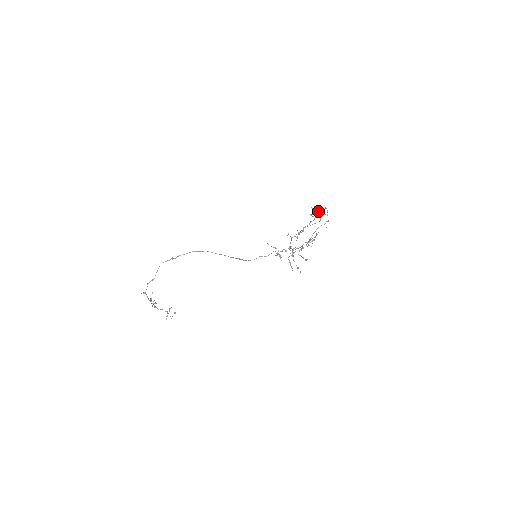
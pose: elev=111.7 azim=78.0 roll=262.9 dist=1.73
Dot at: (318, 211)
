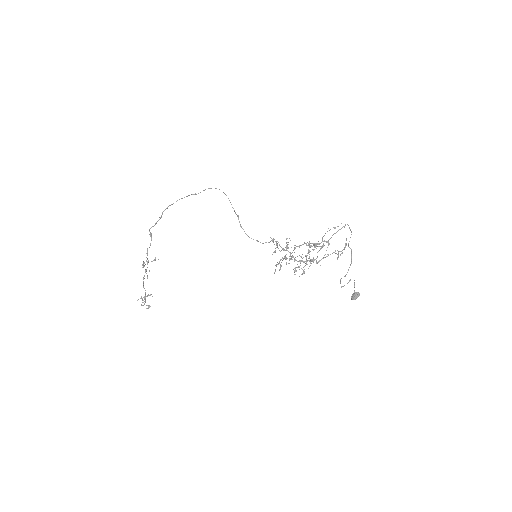
Dot at: (353, 294)
